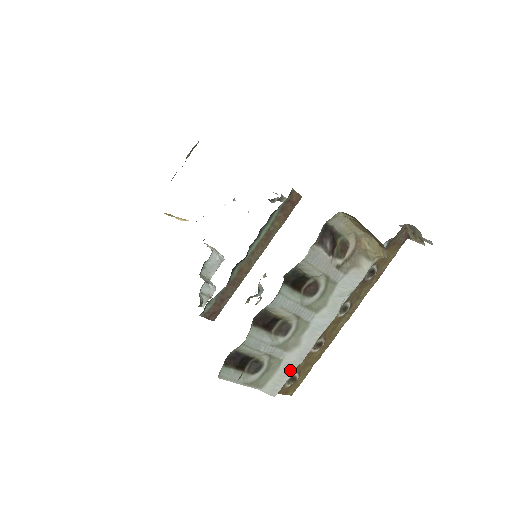
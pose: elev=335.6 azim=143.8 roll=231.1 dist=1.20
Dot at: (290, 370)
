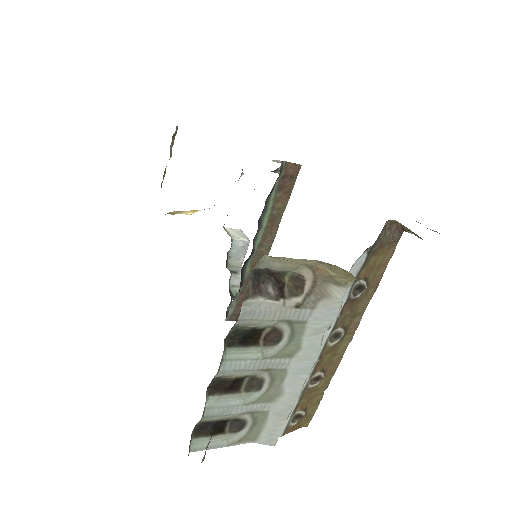
Dot at: (282, 418)
